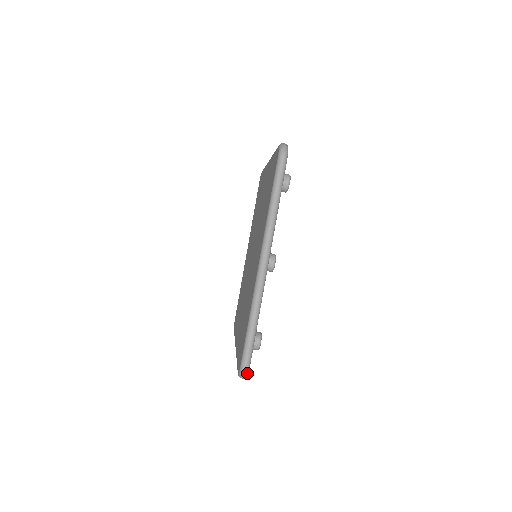
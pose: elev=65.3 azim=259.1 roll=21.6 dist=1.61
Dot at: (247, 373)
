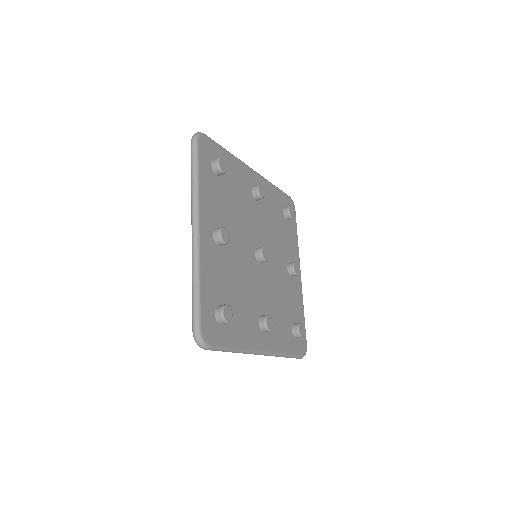
Dot at: occluded
